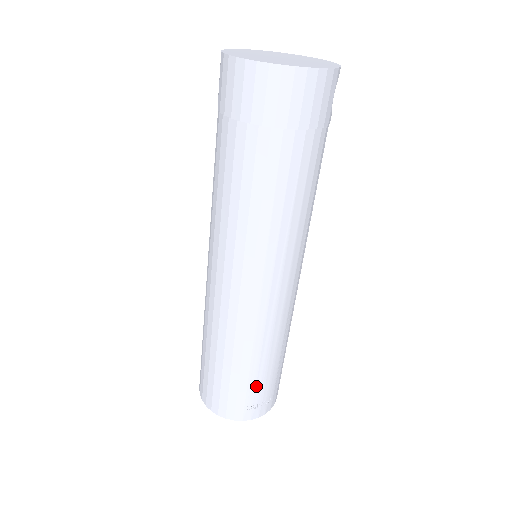
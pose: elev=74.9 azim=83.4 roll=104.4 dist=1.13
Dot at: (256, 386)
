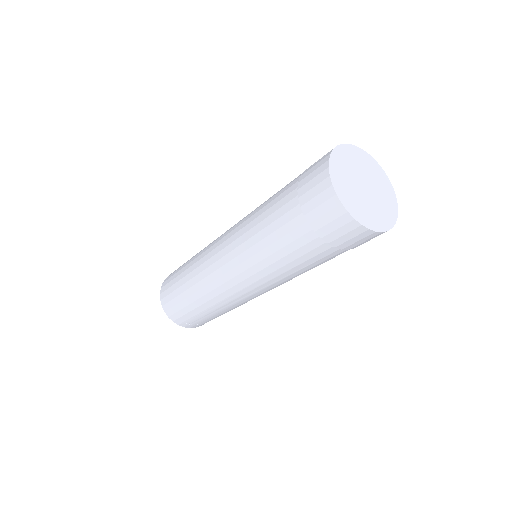
Dot at: (200, 318)
